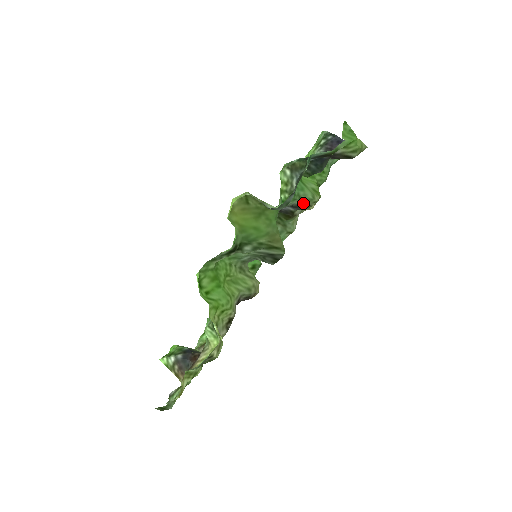
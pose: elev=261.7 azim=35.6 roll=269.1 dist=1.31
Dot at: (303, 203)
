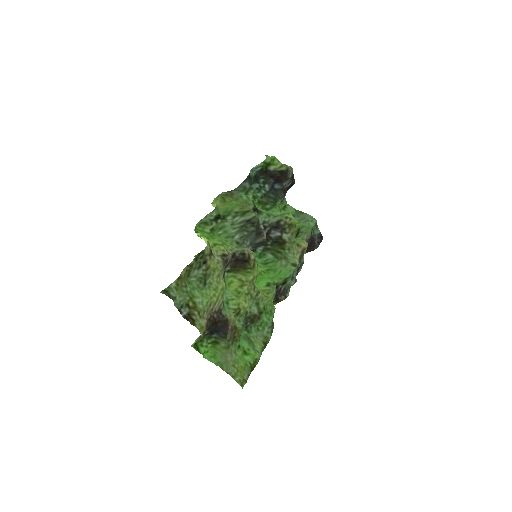
Dot at: (279, 220)
